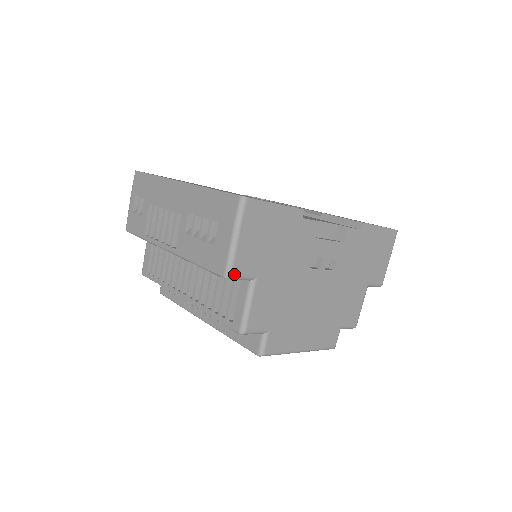
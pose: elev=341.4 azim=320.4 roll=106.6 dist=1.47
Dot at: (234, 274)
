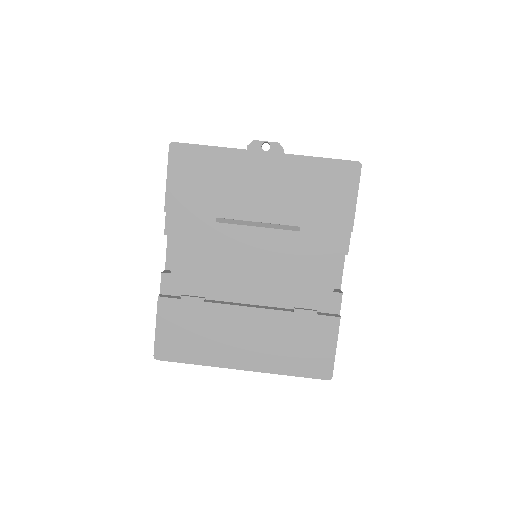
Dot at: occluded
